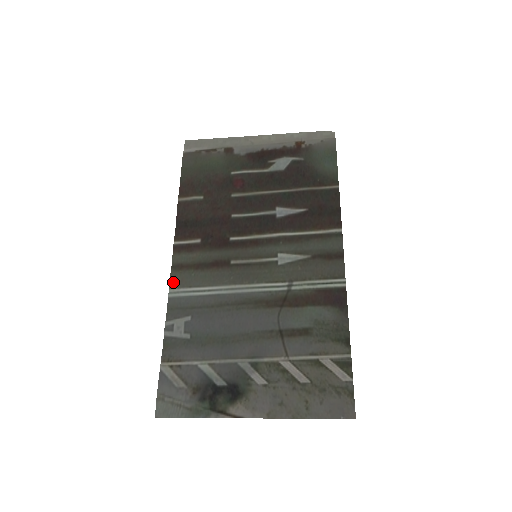
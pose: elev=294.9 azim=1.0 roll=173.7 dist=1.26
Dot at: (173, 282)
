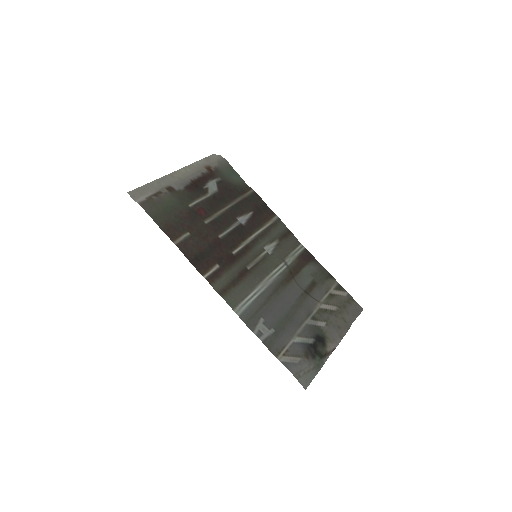
Dot at: (231, 304)
